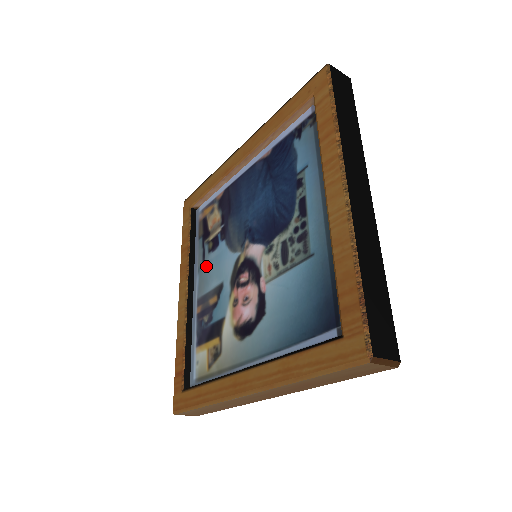
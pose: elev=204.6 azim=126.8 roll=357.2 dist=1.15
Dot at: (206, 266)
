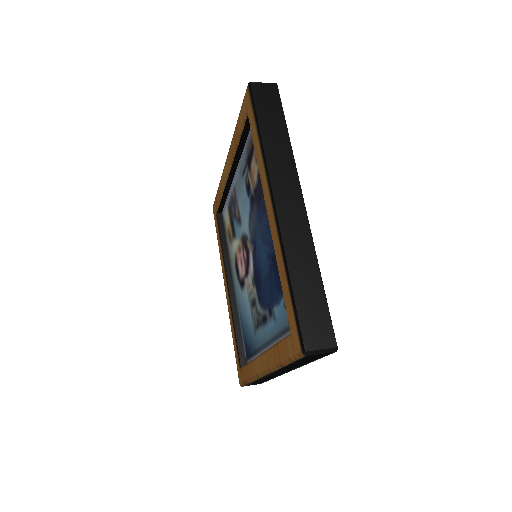
Dot at: (242, 184)
